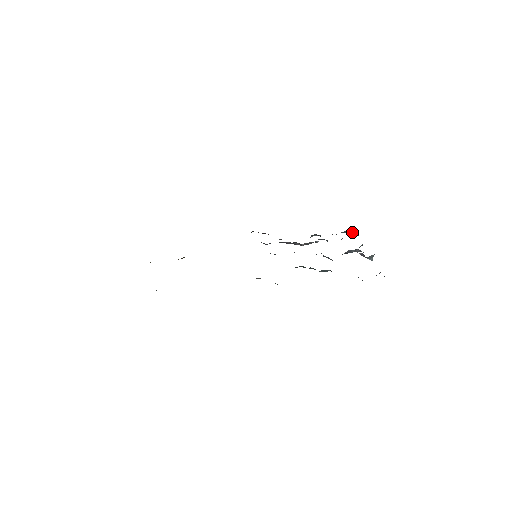
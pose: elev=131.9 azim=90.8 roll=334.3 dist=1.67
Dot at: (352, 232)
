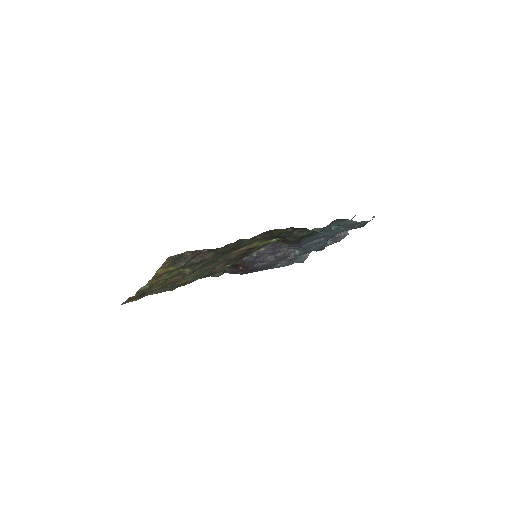
Dot at: (304, 256)
